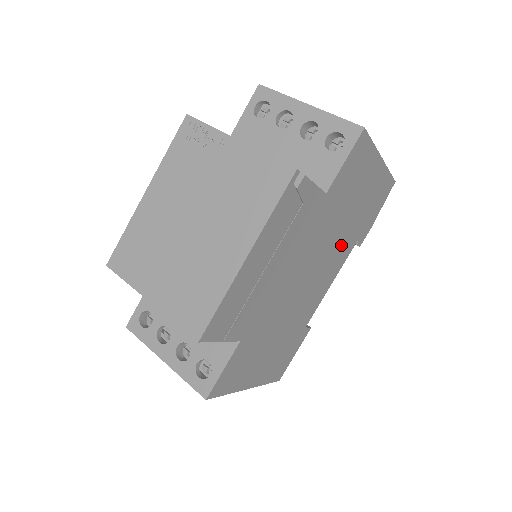
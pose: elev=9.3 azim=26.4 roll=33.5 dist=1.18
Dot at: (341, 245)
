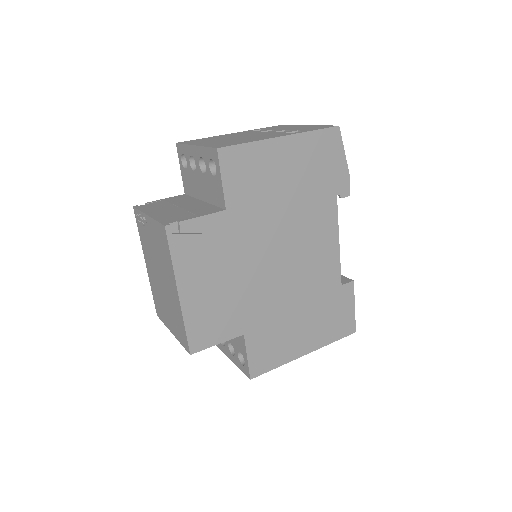
Dot at: (310, 215)
